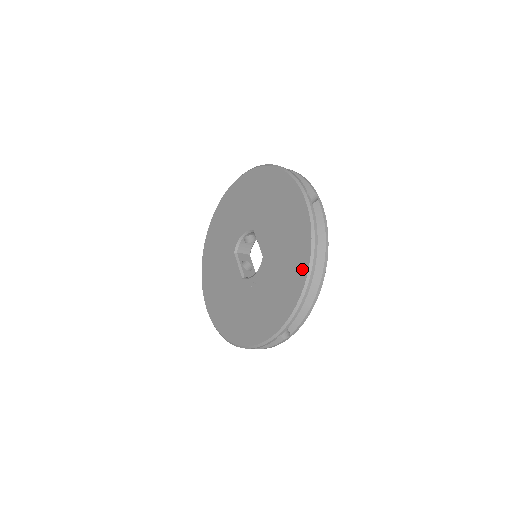
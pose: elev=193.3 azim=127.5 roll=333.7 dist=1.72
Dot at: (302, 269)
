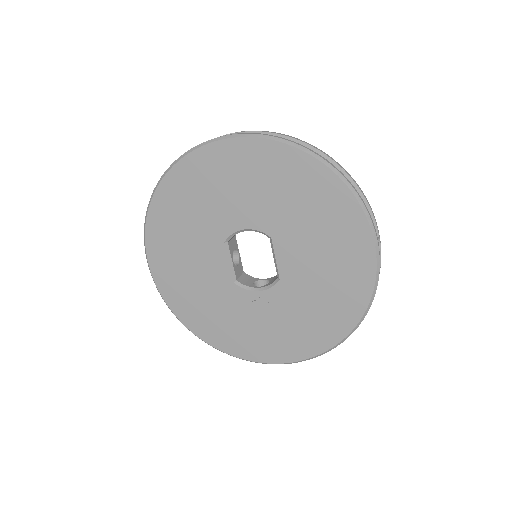
Dot at: (340, 329)
